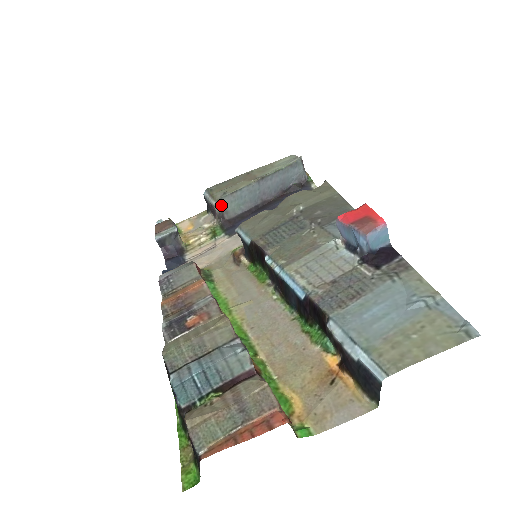
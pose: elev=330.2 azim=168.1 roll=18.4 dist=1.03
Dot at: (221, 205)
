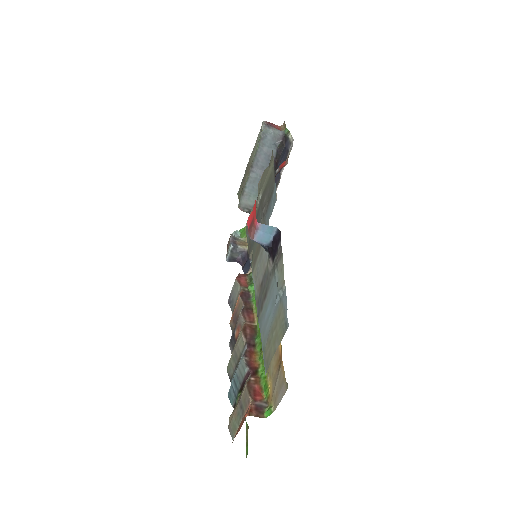
Dot at: (244, 207)
